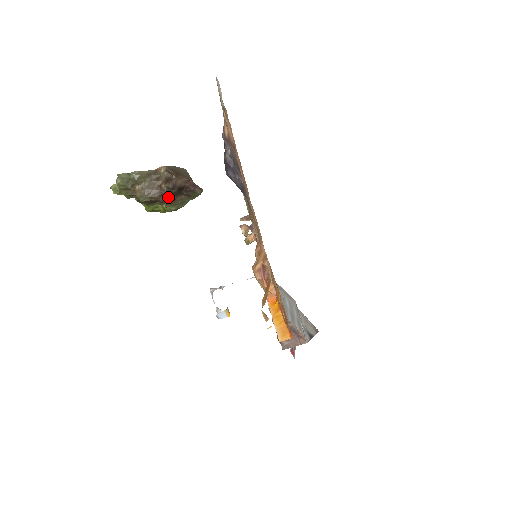
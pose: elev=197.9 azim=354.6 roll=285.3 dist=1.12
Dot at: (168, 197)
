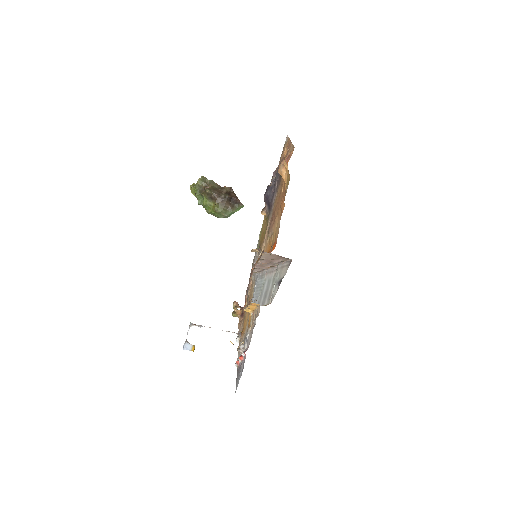
Dot at: (222, 199)
